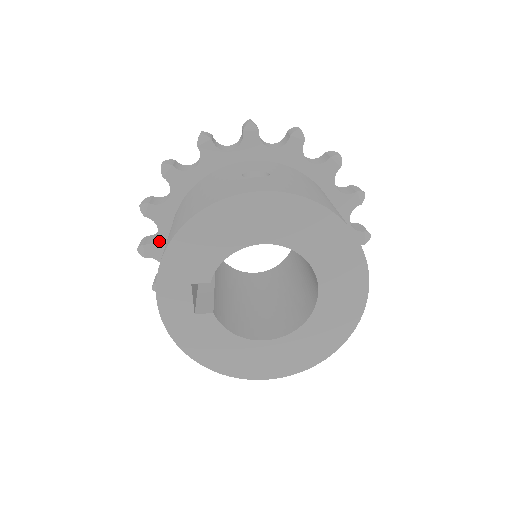
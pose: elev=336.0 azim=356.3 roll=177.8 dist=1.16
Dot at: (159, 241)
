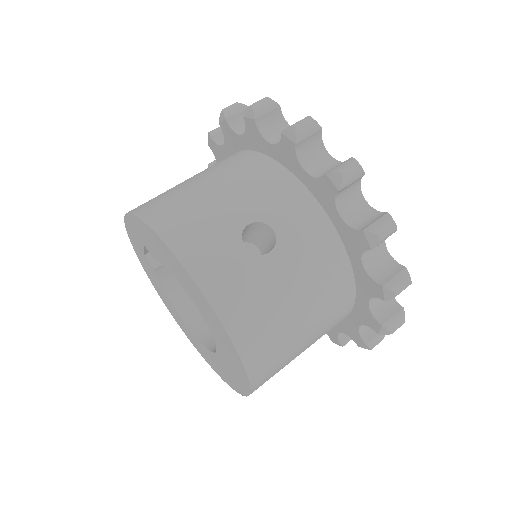
Dot at: (222, 149)
